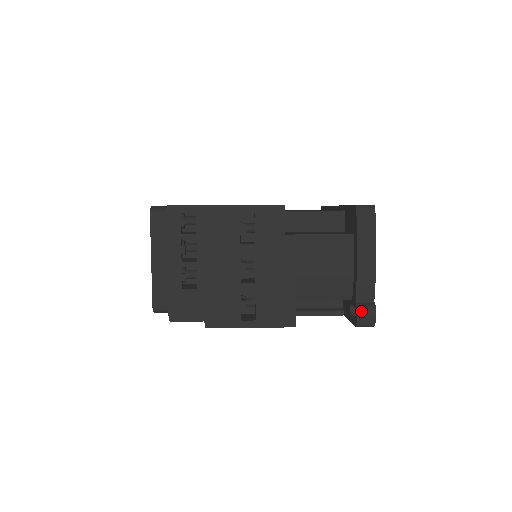
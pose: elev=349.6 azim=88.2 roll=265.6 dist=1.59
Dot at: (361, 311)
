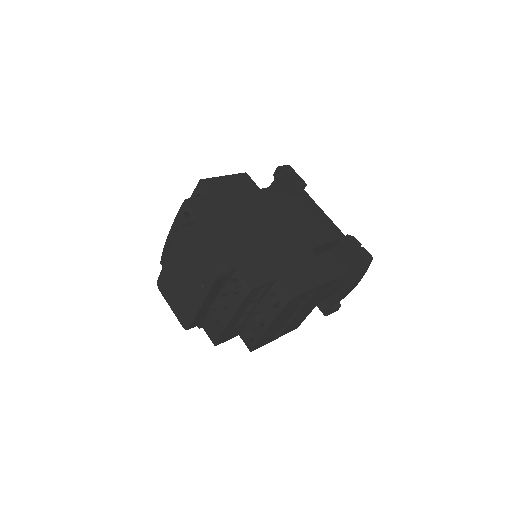
Dot at: (334, 311)
